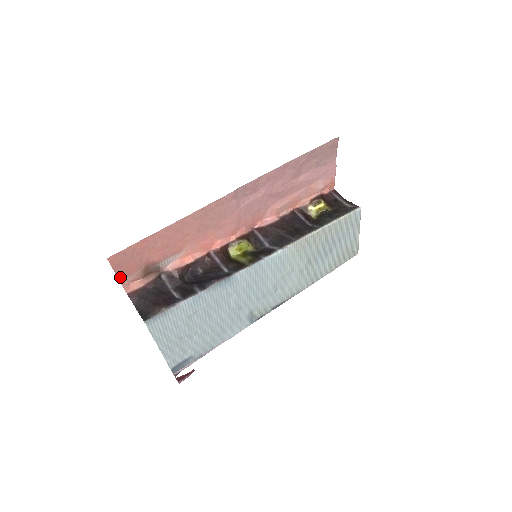
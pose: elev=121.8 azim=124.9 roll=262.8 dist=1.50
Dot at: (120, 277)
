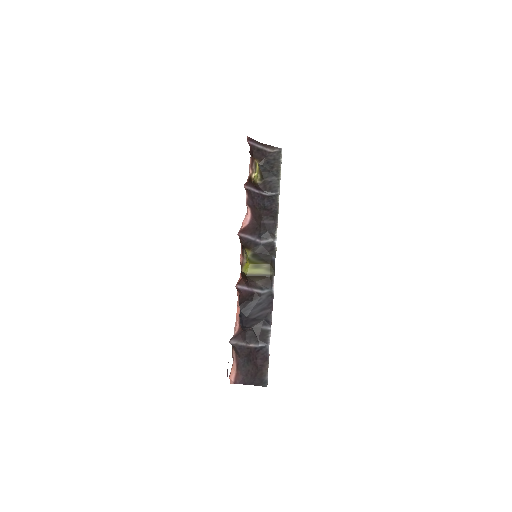
Dot at: occluded
